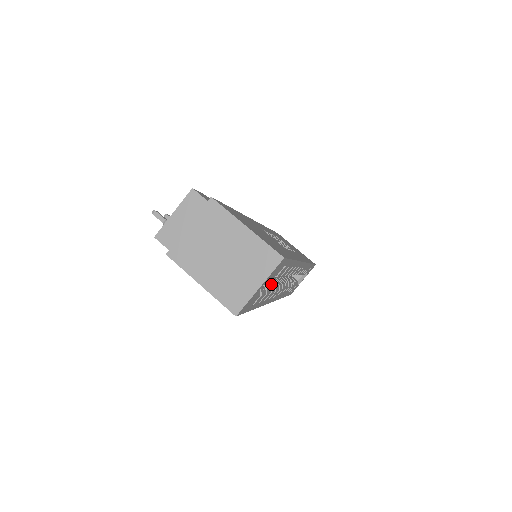
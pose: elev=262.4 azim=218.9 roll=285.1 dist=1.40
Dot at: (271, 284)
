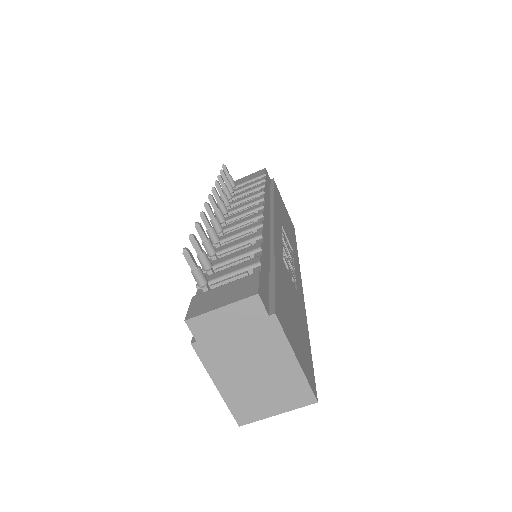
Dot at: occluded
